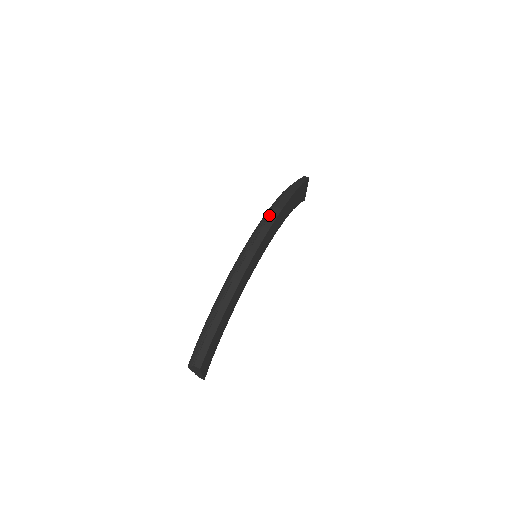
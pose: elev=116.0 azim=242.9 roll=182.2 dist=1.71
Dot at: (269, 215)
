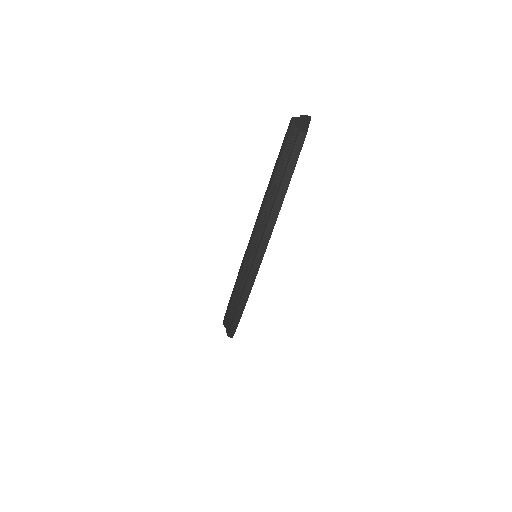
Dot at: (257, 243)
